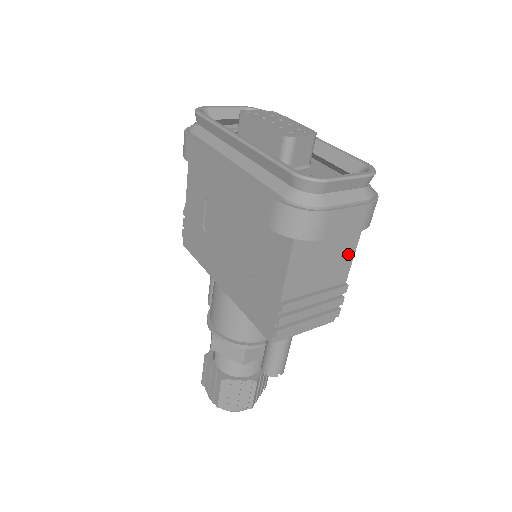
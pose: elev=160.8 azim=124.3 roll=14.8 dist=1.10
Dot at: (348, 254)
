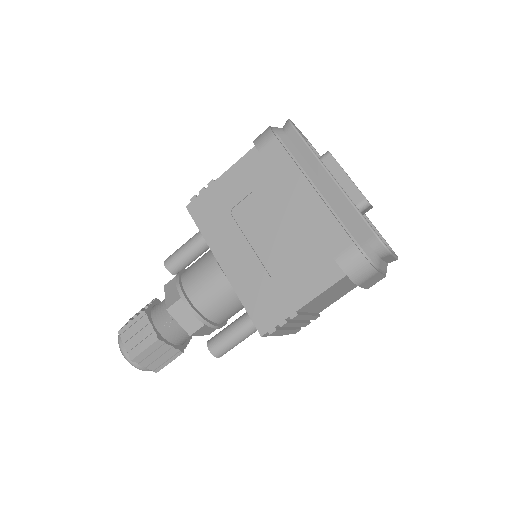
Dot at: (339, 297)
